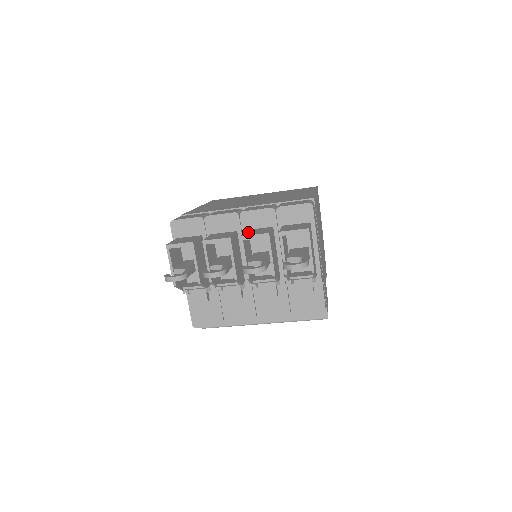
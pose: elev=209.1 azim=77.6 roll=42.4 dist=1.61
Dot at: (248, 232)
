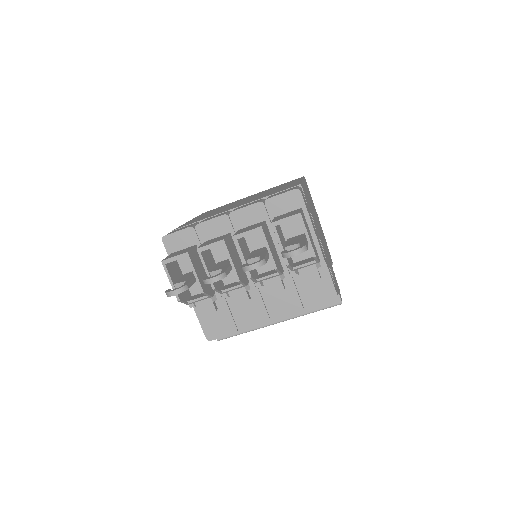
Dot at: (241, 231)
